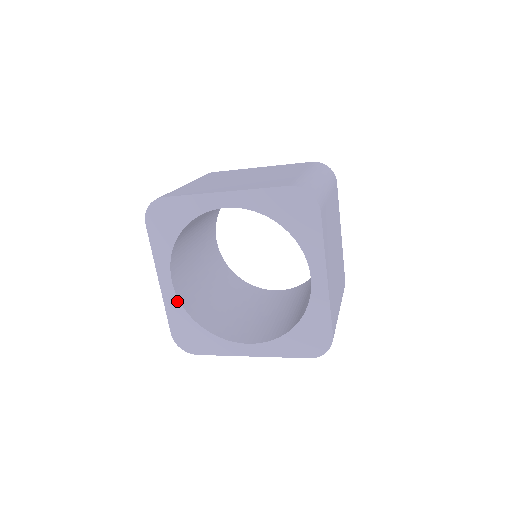
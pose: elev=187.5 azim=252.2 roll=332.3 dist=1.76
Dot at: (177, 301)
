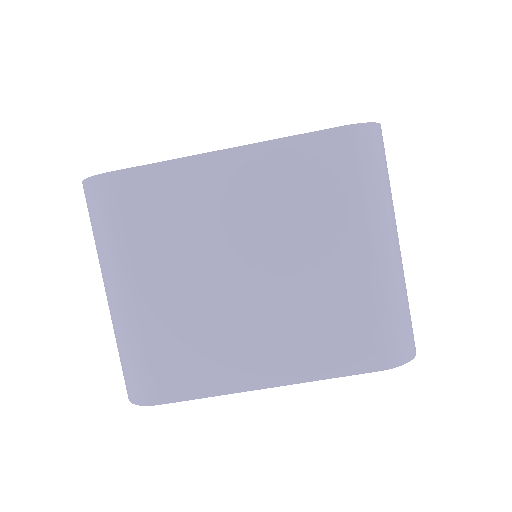
Dot at: occluded
